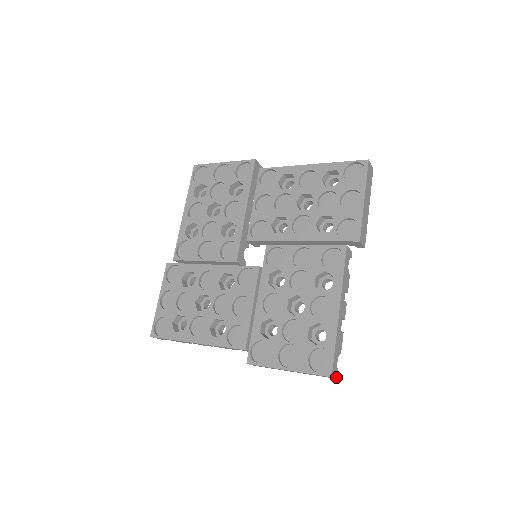
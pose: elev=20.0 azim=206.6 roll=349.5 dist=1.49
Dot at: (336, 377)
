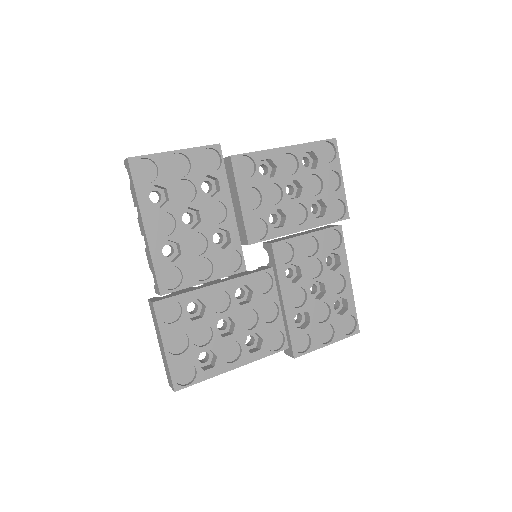
Dot at: occluded
